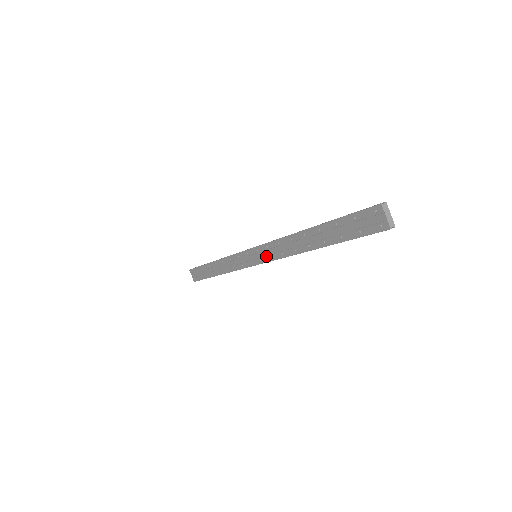
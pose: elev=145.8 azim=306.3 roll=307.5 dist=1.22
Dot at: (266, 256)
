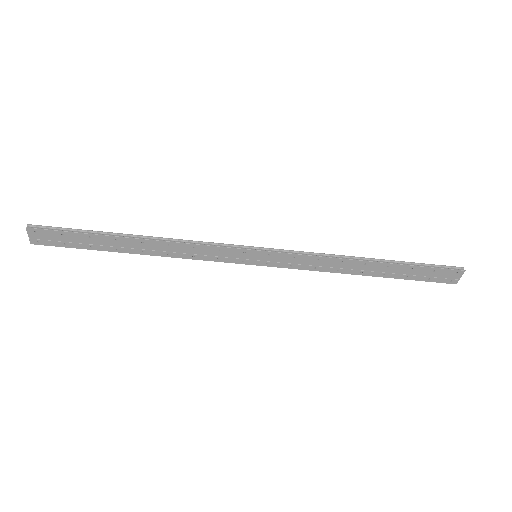
Dot at: (283, 263)
